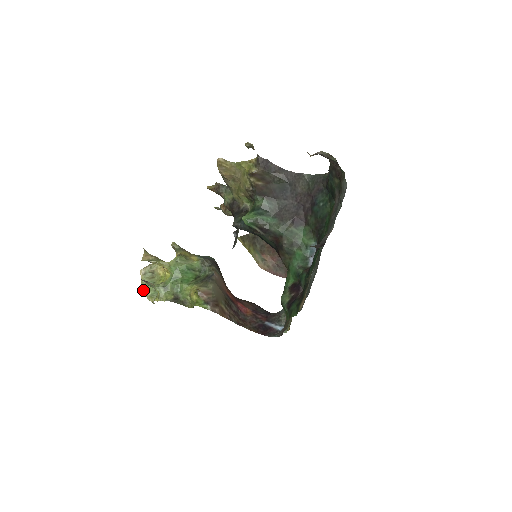
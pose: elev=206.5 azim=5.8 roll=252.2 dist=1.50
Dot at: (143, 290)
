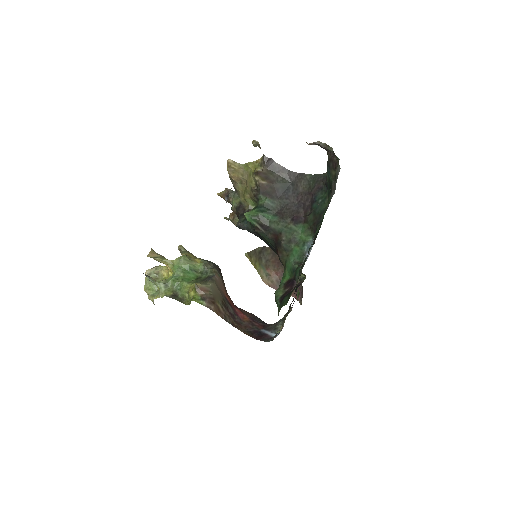
Dot at: (146, 290)
